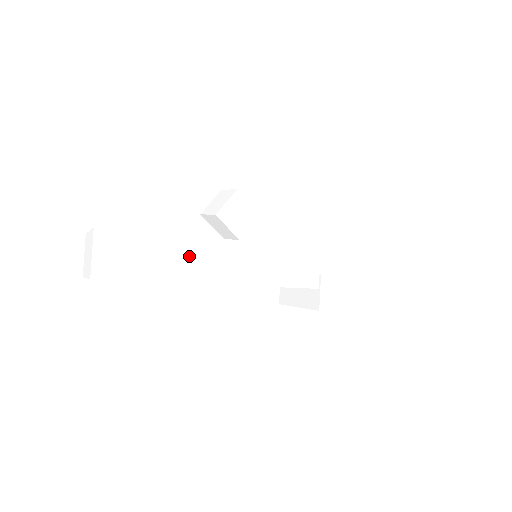
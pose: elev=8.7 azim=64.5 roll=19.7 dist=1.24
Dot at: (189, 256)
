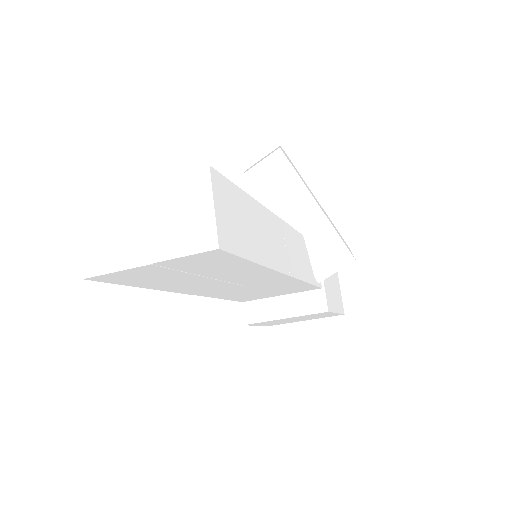
Dot at: (269, 233)
